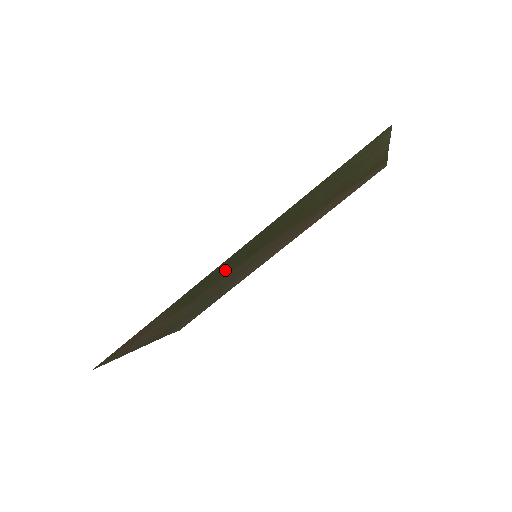
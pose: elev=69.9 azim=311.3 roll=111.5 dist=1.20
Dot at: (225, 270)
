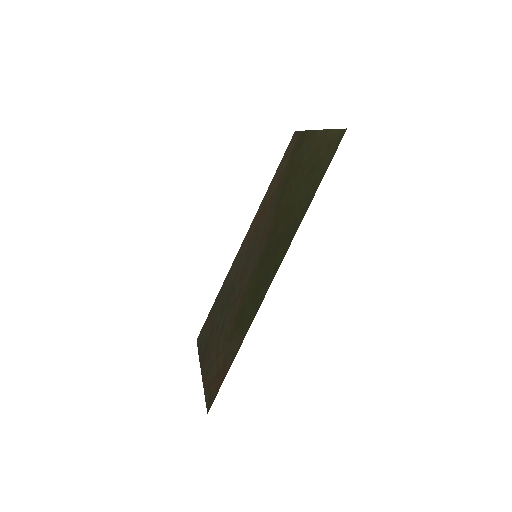
Dot at: (257, 283)
